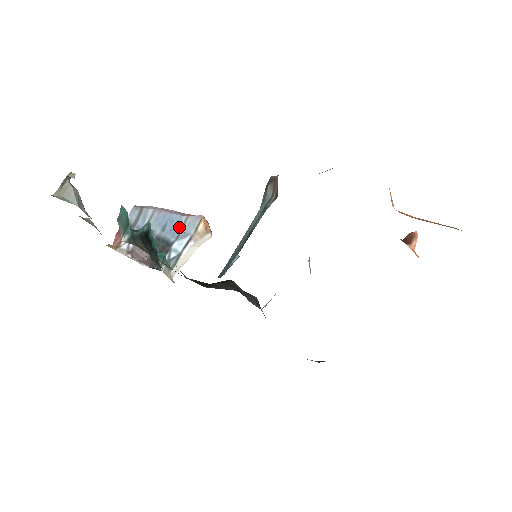
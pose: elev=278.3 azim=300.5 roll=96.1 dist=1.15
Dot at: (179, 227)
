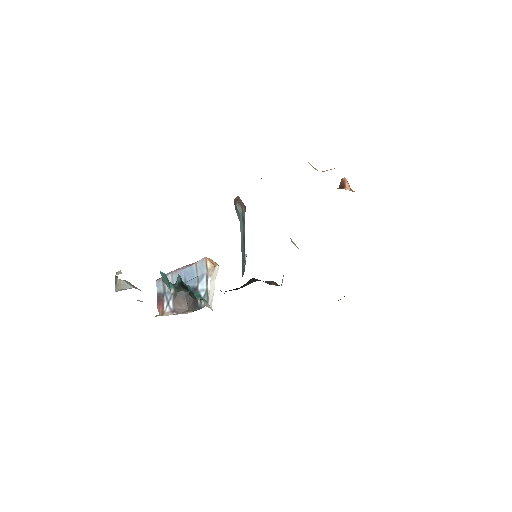
Dot at: (195, 274)
